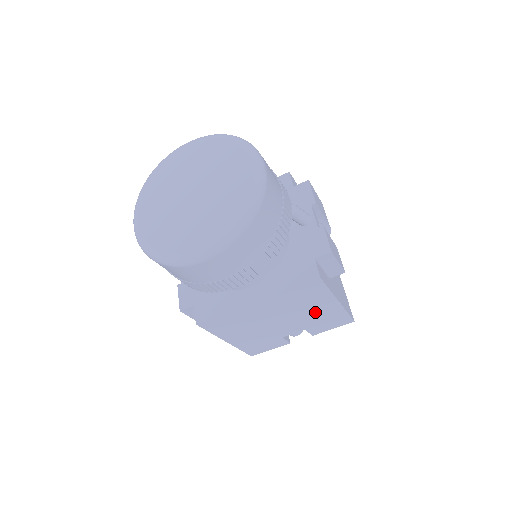
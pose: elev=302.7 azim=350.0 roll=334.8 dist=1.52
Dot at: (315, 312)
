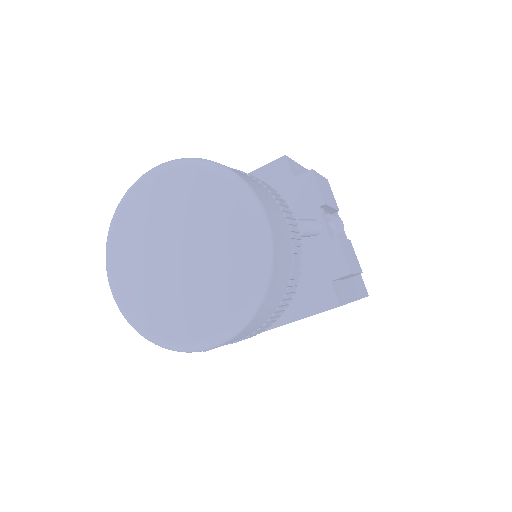
Dot at: occluded
